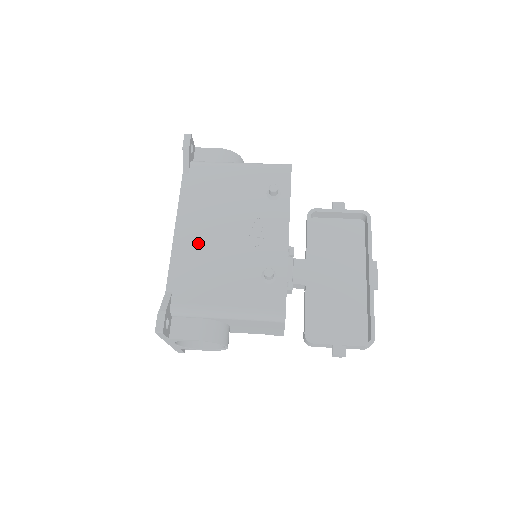
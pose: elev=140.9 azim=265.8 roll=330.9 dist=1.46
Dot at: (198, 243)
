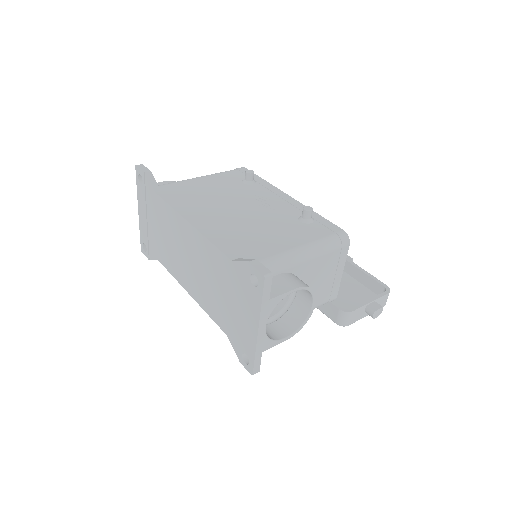
Dot at: (222, 223)
